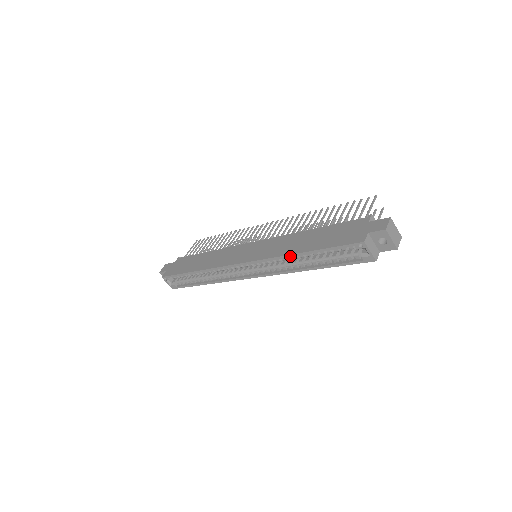
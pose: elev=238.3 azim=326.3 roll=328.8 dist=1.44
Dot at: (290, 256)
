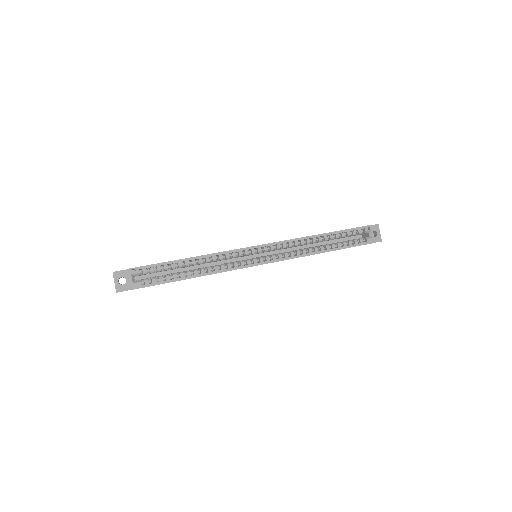
Dot at: (313, 237)
